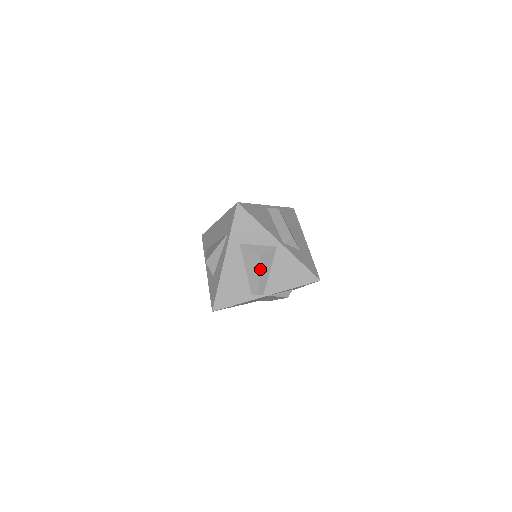
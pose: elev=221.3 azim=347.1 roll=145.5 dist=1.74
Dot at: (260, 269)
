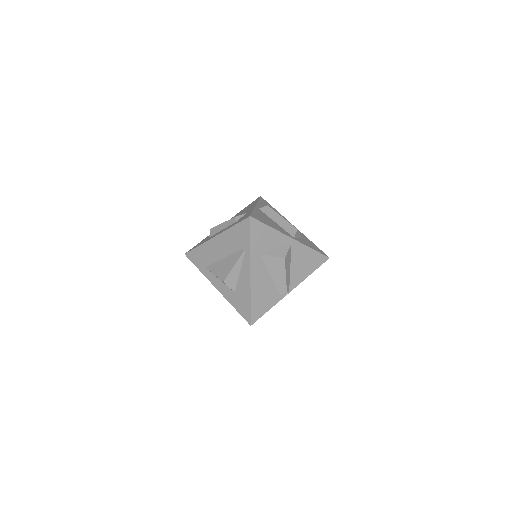
Dot at: (285, 270)
